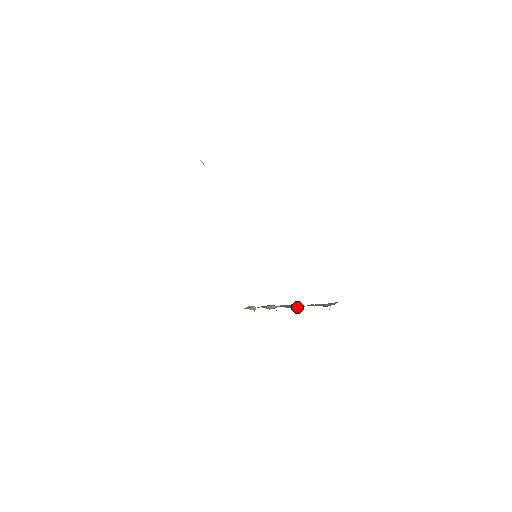
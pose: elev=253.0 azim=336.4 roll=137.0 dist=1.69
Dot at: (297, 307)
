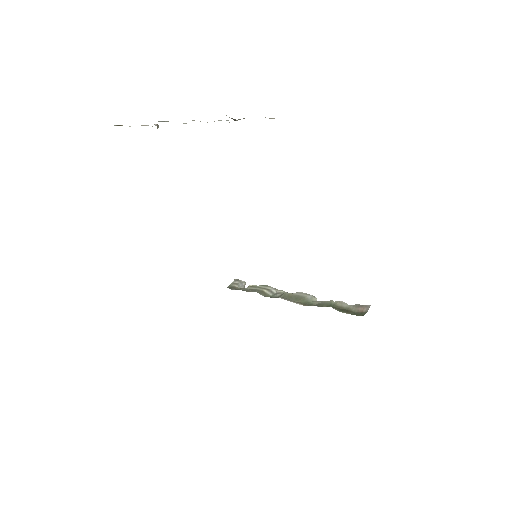
Dot at: (310, 303)
